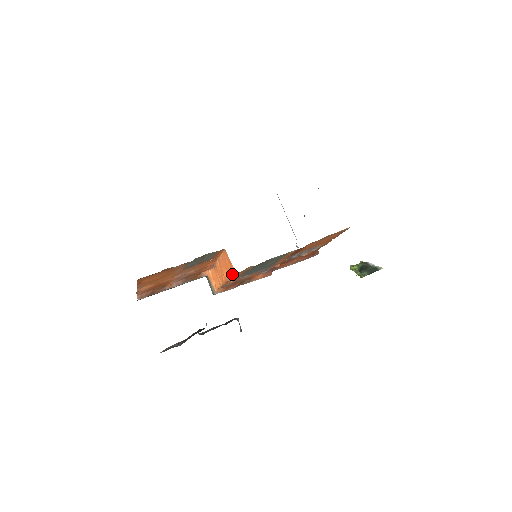
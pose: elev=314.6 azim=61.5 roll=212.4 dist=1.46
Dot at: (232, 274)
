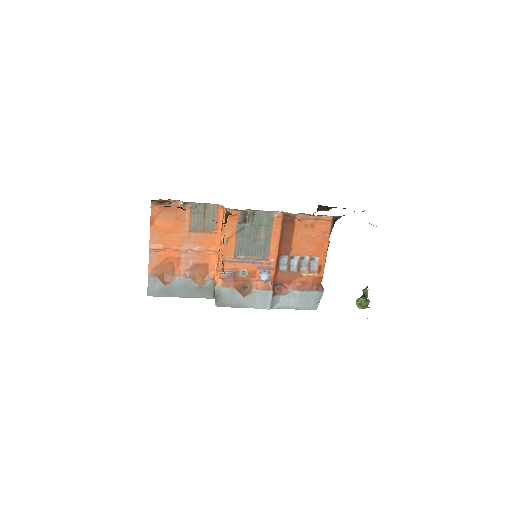
Dot at: (224, 222)
